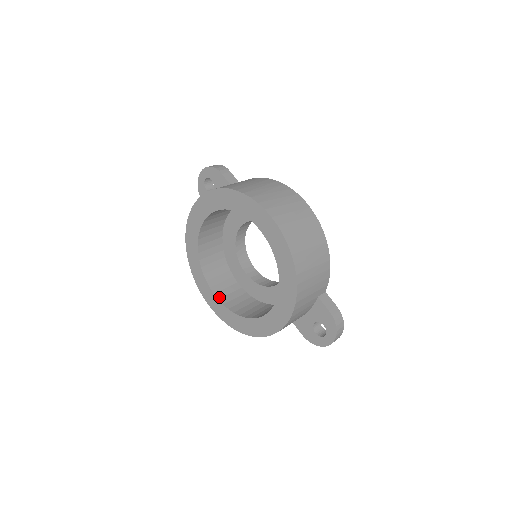
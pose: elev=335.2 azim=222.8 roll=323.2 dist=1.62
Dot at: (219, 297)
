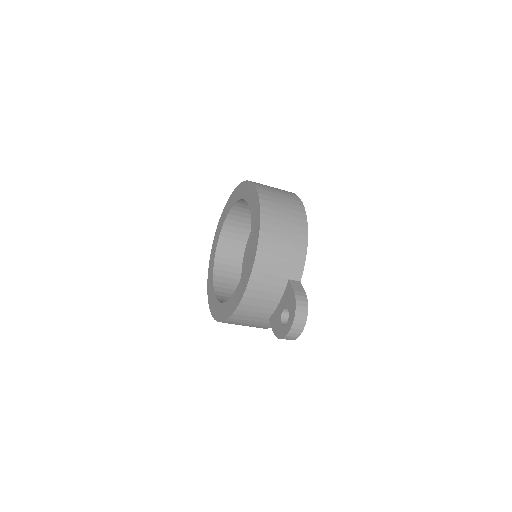
Dot at: (217, 294)
